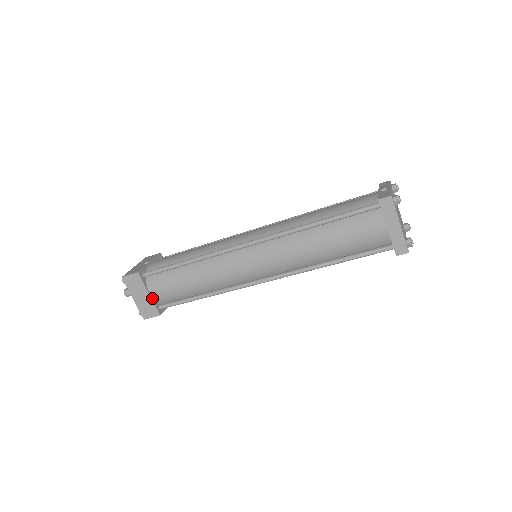
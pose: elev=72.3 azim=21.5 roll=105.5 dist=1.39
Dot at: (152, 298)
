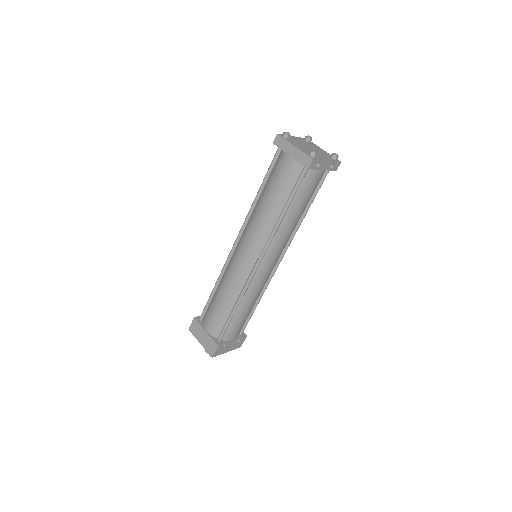
Dot at: (209, 334)
